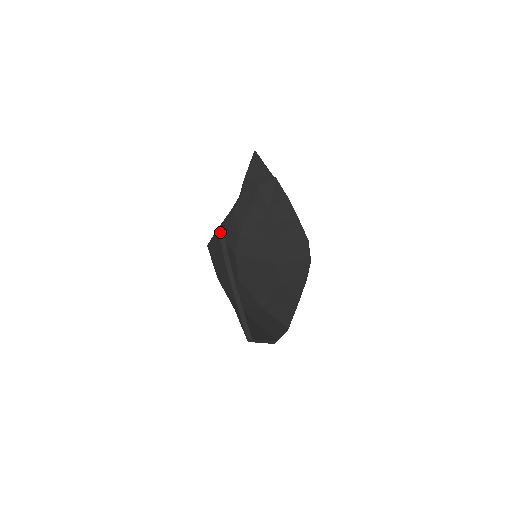
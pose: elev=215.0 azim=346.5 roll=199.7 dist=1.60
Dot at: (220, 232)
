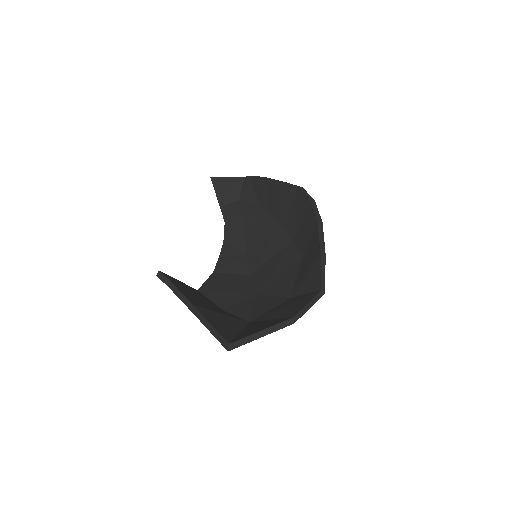
Dot at: (217, 271)
